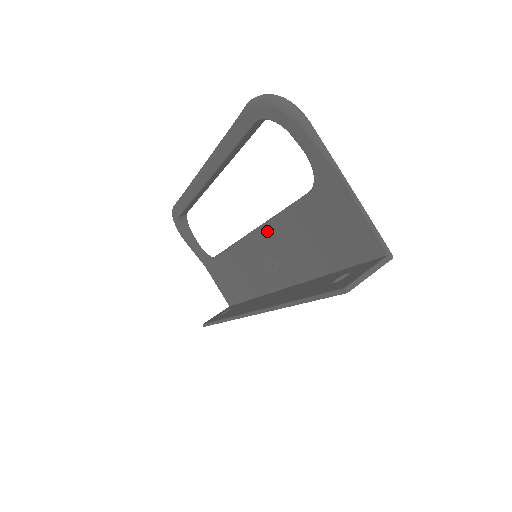
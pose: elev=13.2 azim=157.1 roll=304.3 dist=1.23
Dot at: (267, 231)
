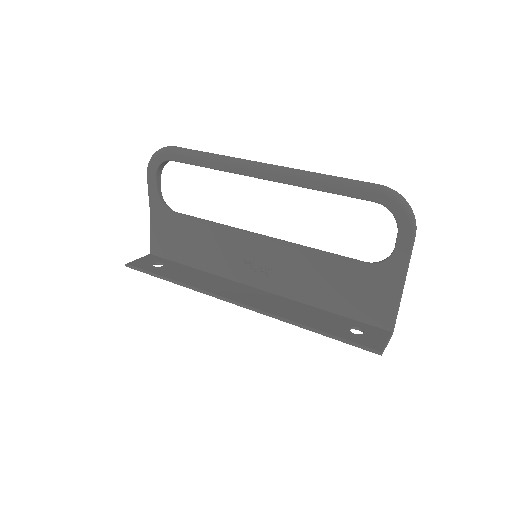
Dot at: (287, 249)
